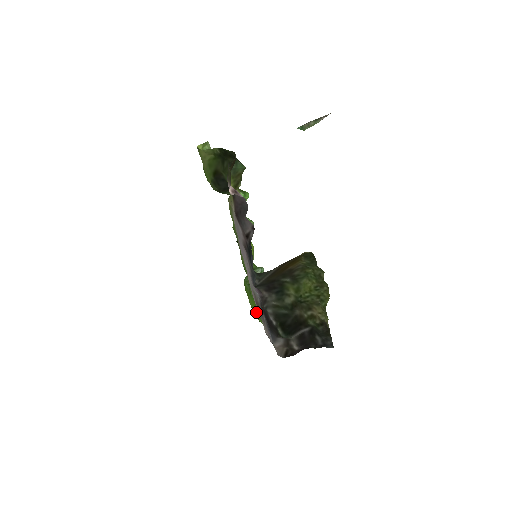
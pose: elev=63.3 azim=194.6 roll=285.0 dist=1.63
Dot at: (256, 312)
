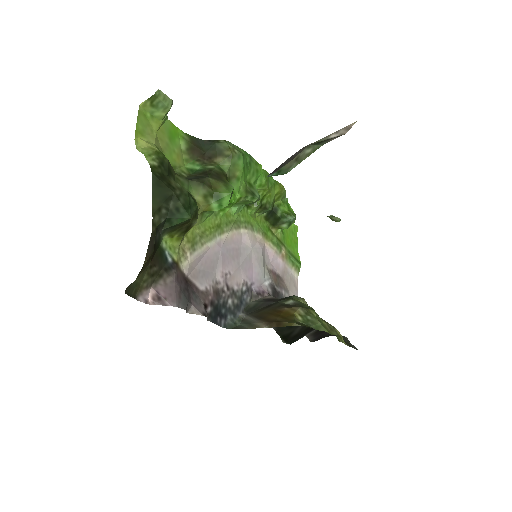
Dot at: (292, 246)
